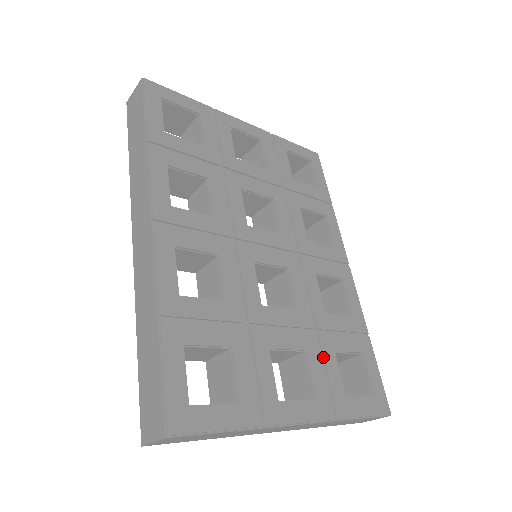
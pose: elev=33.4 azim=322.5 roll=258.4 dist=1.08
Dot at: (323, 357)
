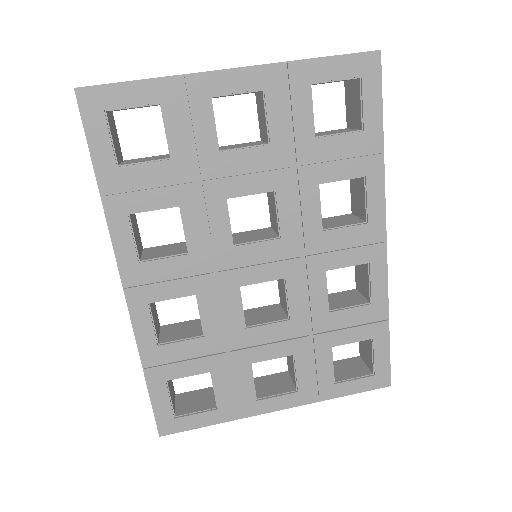
Dot at: (315, 356)
